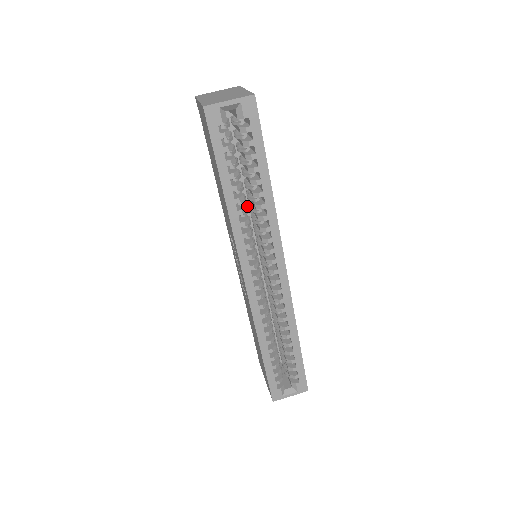
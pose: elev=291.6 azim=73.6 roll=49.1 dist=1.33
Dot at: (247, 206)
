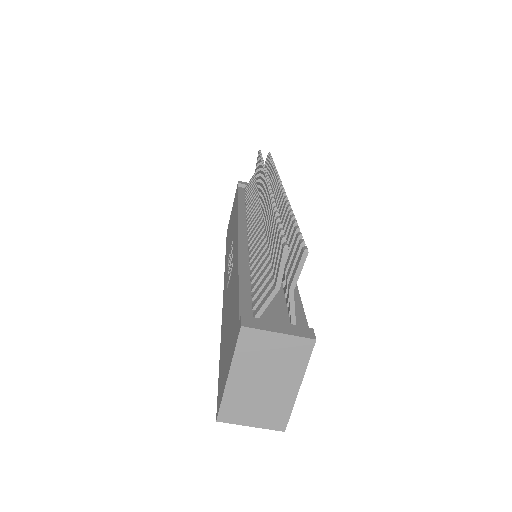
Dot at: occluded
